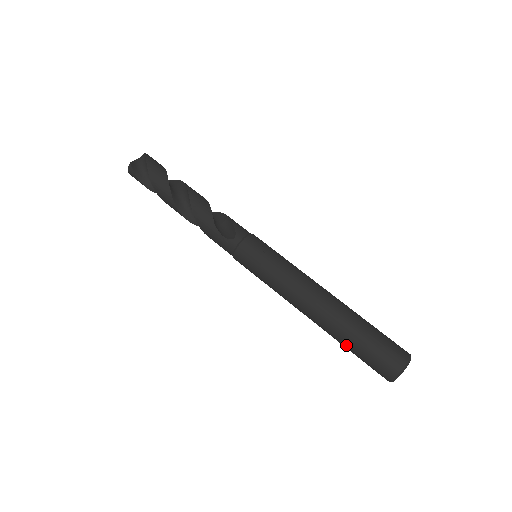
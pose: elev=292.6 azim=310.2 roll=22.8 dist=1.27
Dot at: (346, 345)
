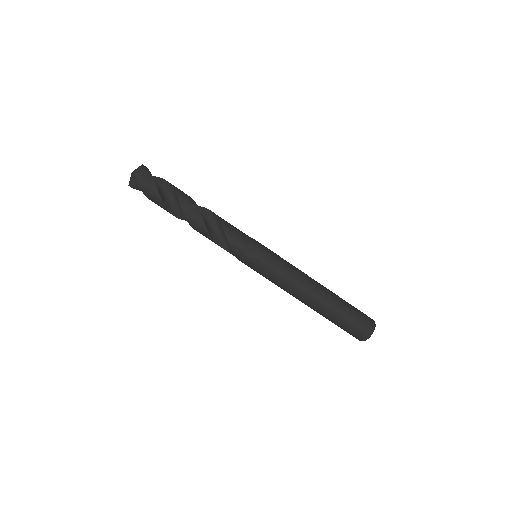
Dot at: occluded
